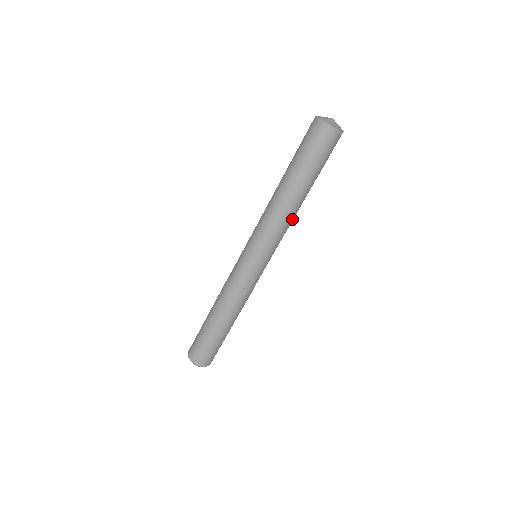
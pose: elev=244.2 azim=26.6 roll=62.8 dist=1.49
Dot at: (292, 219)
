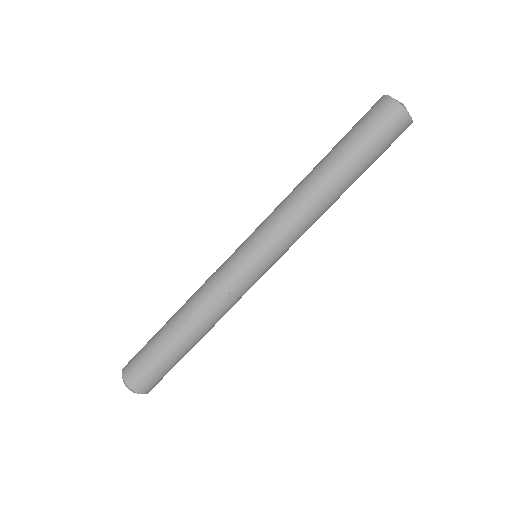
Dot at: (308, 208)
